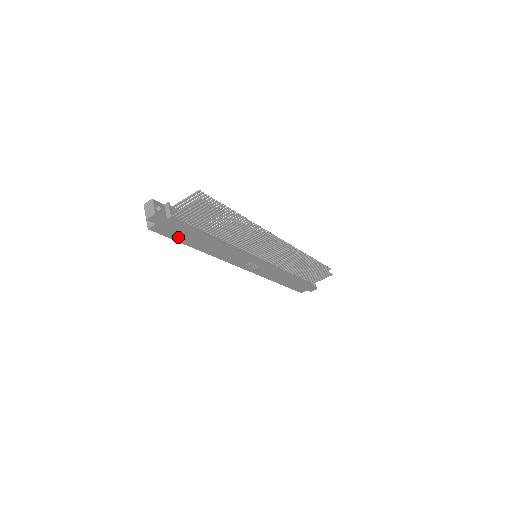
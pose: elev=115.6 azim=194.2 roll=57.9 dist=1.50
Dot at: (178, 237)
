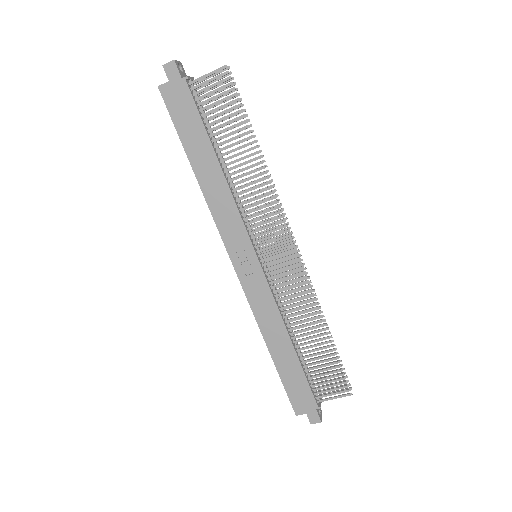
Dot at: (181, 126)
